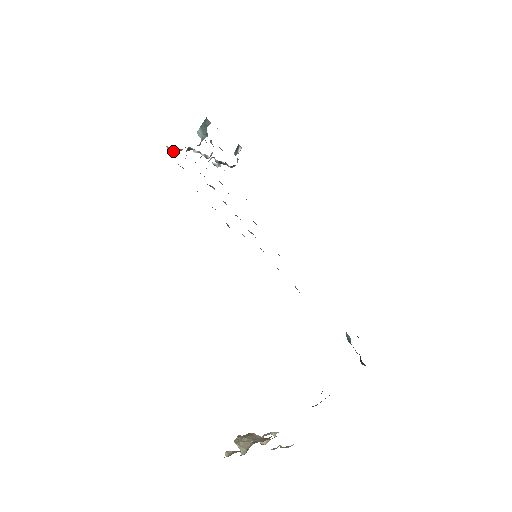
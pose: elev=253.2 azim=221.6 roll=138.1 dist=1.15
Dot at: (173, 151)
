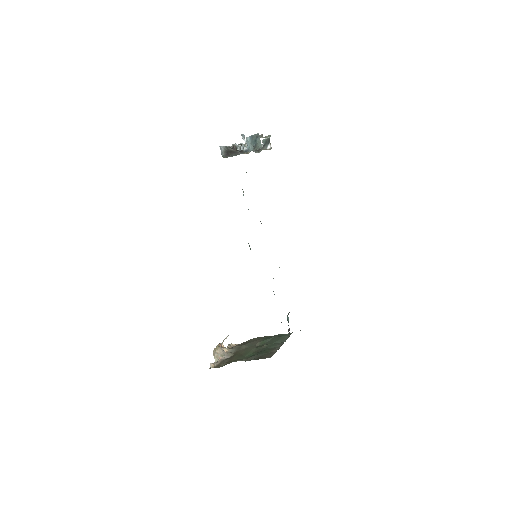
Dot at: (224, 154)
